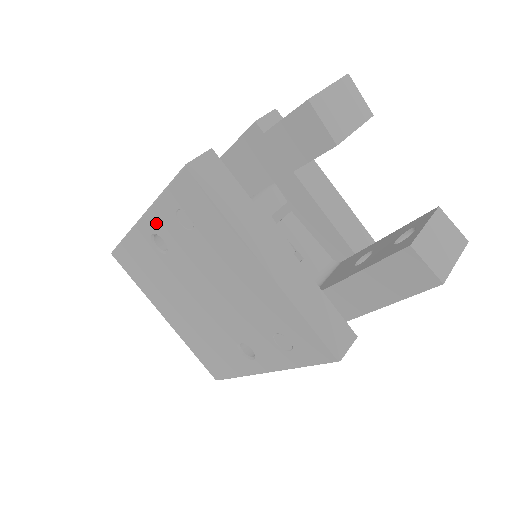
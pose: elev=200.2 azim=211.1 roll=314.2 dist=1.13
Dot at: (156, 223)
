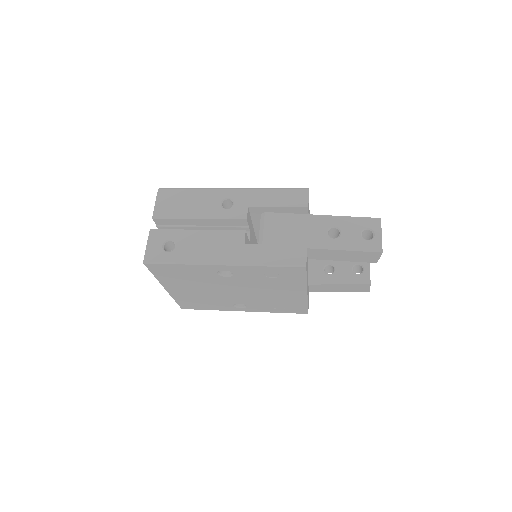
Dot at: (239, 270)
